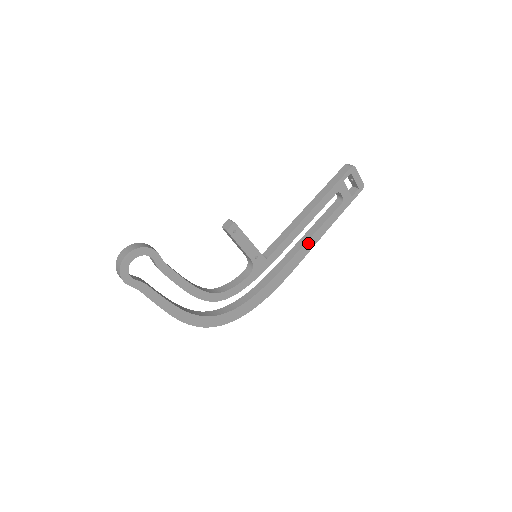
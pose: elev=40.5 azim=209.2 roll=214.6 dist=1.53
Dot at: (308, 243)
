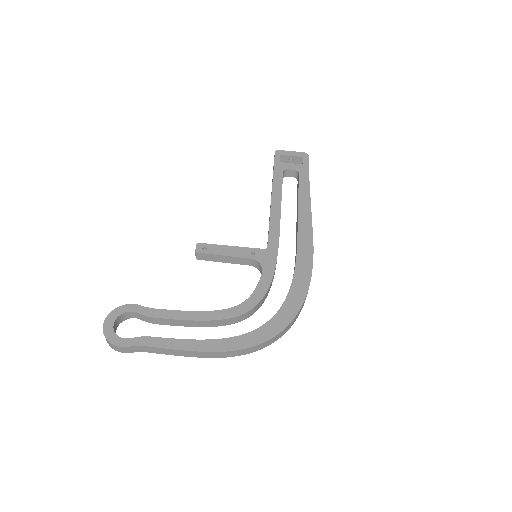
Dot at: (301, 214)
